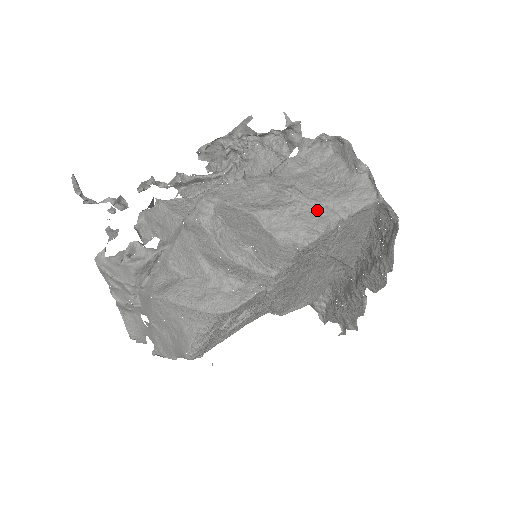
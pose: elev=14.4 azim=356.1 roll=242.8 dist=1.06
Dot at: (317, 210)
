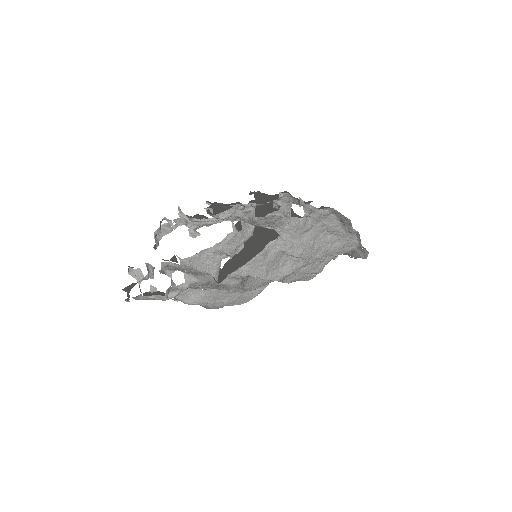
Dot at: (318, 261)
